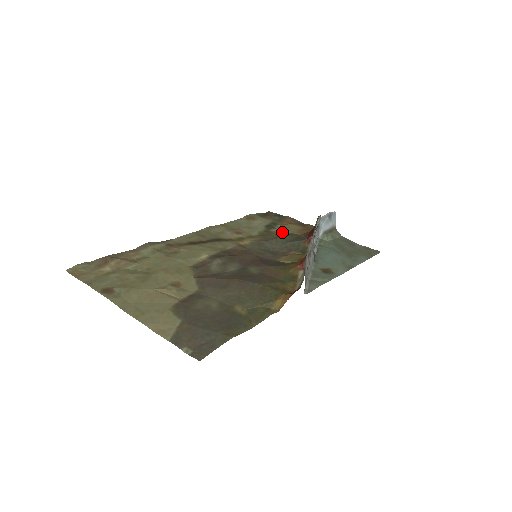
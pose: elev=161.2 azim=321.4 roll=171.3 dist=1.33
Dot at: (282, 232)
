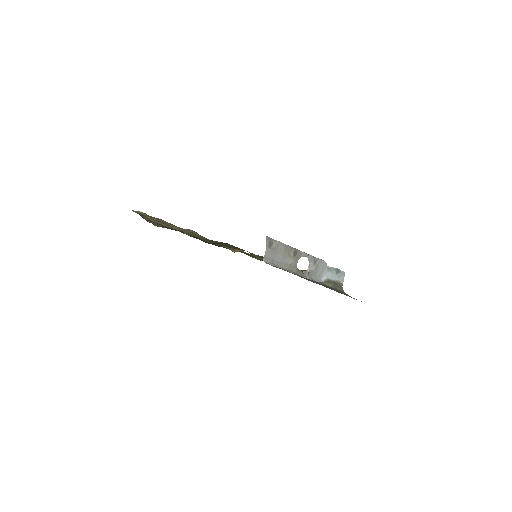
Dot at: occluded
